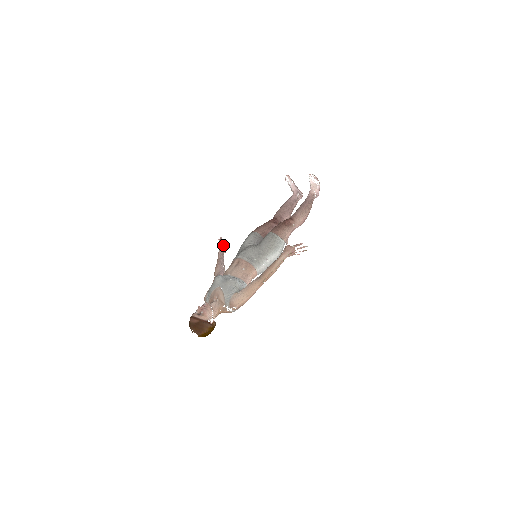
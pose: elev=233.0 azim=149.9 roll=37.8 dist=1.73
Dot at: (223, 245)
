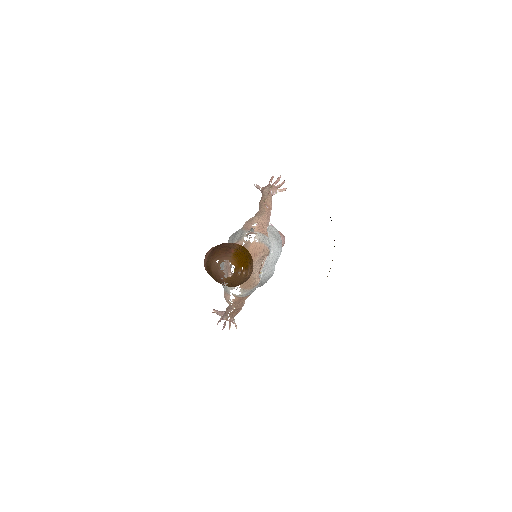
Dot at: occluded
